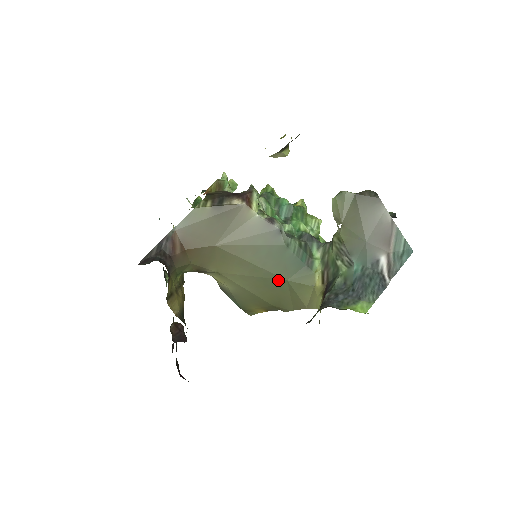
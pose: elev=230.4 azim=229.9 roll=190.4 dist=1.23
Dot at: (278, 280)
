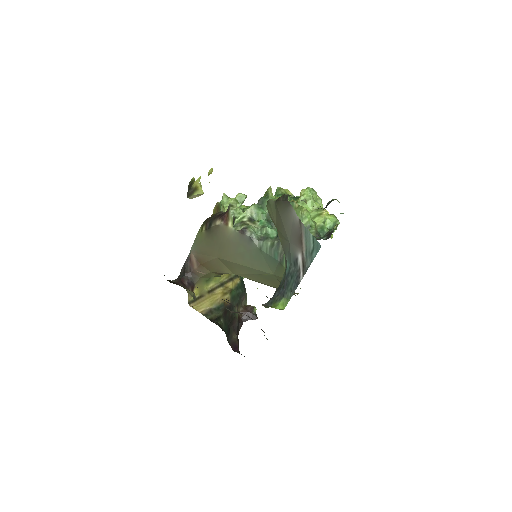
Dot at: (268, 275)
